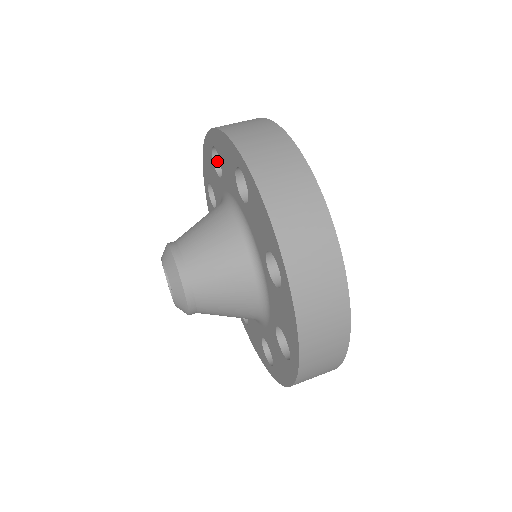
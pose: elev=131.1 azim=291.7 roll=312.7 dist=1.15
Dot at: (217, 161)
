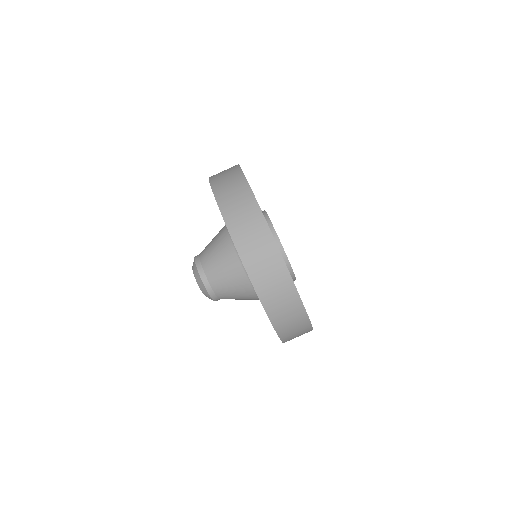
Dot at: occluded
